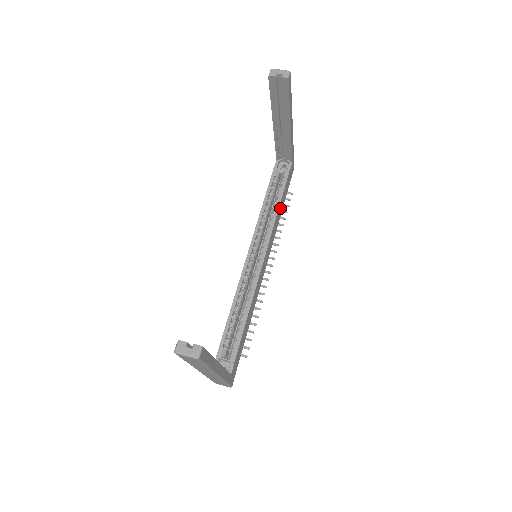
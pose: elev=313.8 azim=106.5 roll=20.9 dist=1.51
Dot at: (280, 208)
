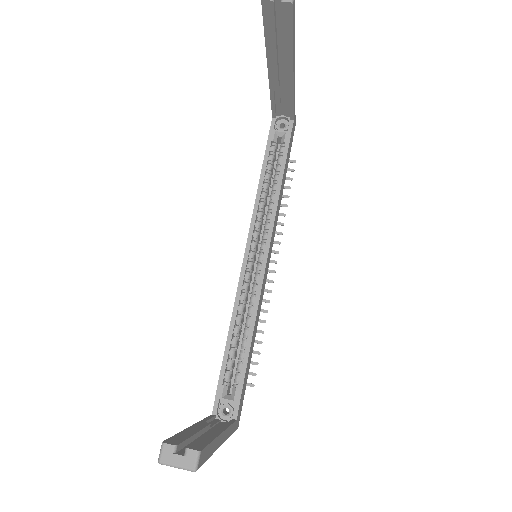
Dot at: (282, 185)
